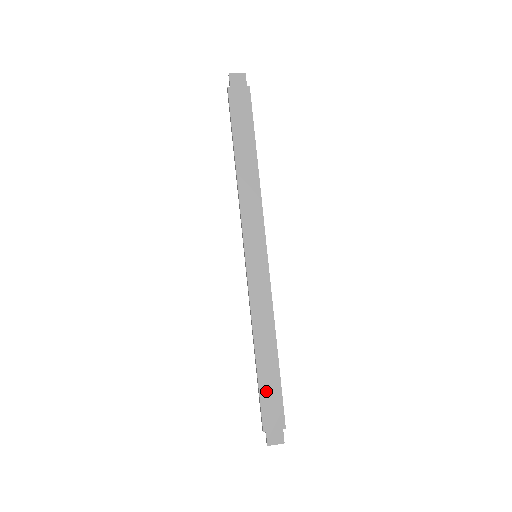
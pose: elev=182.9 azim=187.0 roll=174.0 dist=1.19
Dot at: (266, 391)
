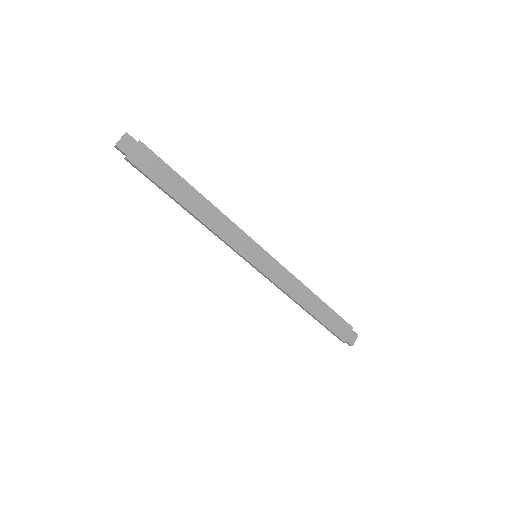
Dot at: (329, 322)
